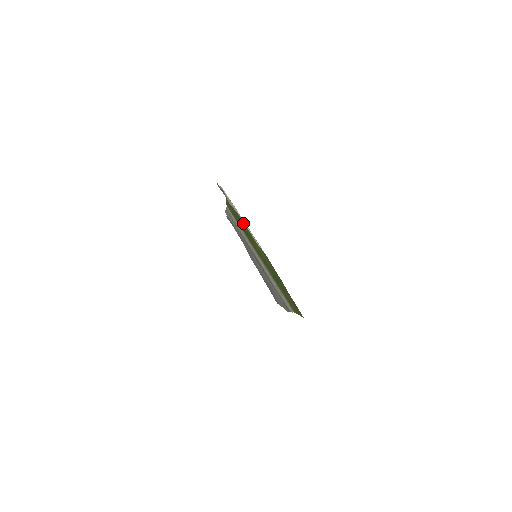
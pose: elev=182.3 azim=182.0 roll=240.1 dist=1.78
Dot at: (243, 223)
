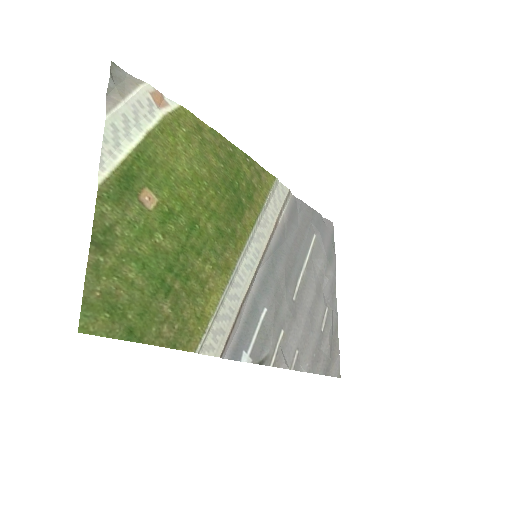
Dot at: (178, 162)
